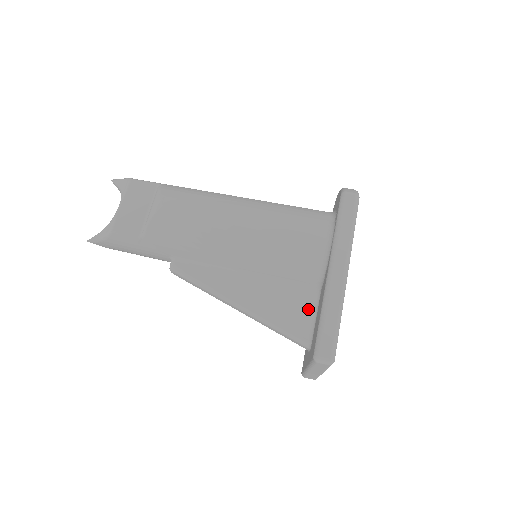
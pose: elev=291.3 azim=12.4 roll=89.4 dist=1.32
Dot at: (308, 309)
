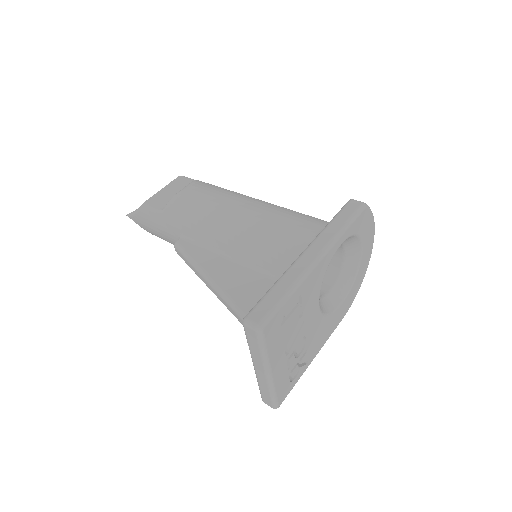
Dot at: occluded
